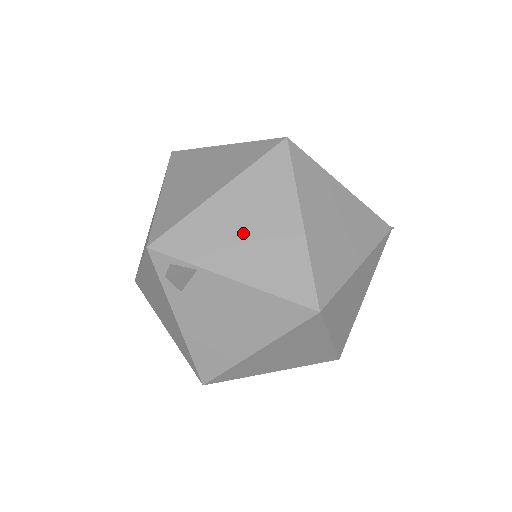
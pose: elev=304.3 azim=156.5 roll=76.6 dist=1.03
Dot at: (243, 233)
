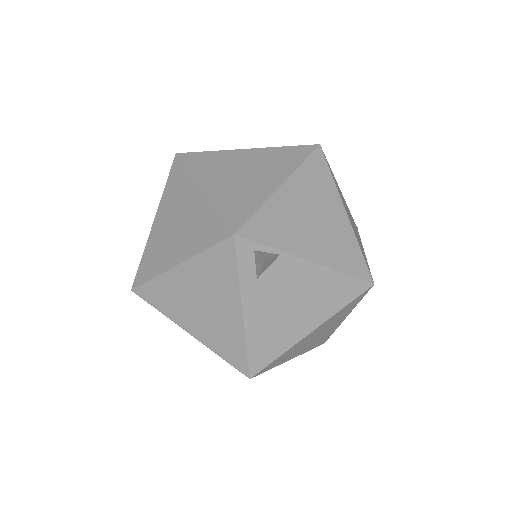
Dot at: (309, 221)
